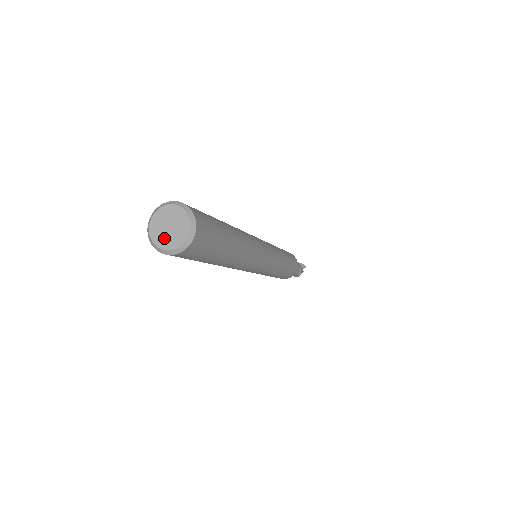
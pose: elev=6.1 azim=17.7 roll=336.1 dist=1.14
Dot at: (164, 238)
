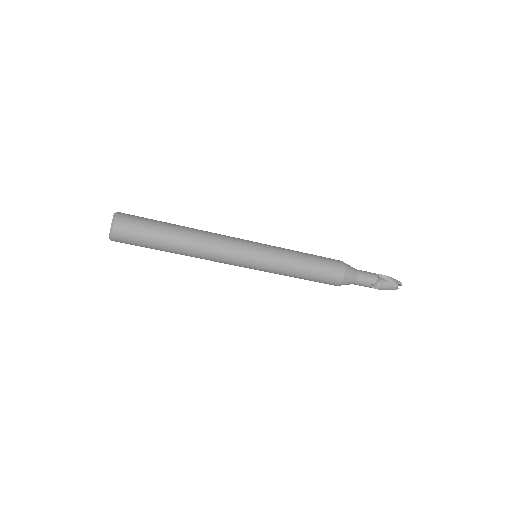
Dot at: occluded
